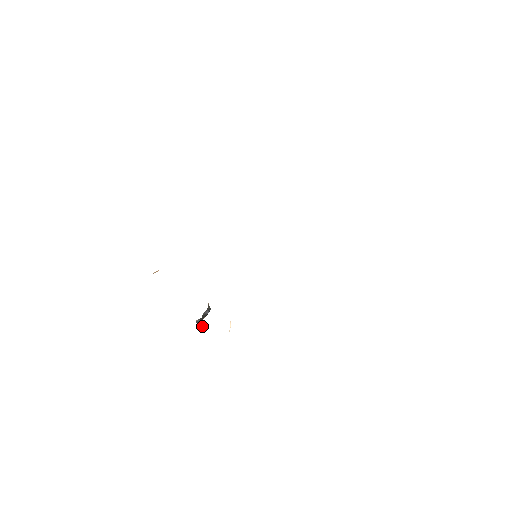
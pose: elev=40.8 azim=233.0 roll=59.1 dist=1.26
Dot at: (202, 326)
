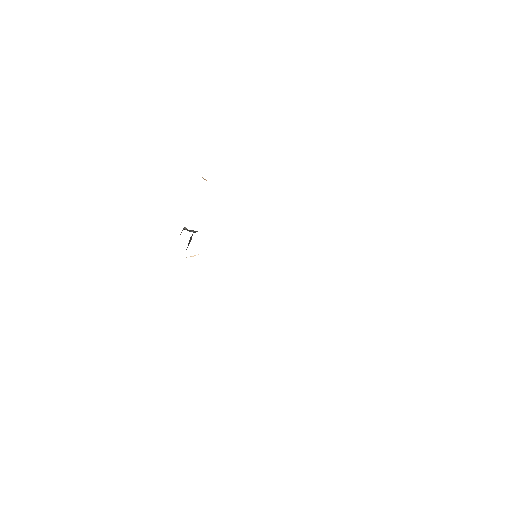
Dot at: (181, 232)
